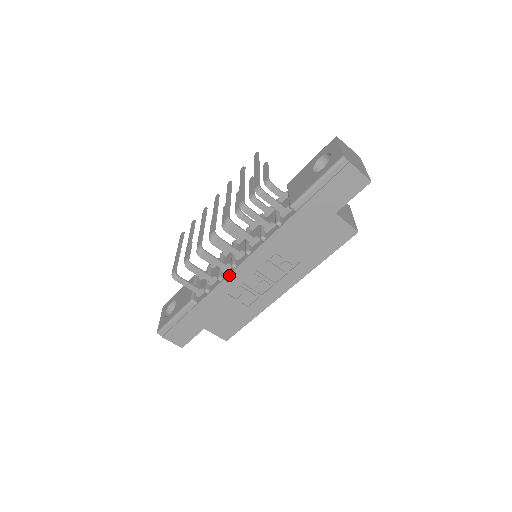
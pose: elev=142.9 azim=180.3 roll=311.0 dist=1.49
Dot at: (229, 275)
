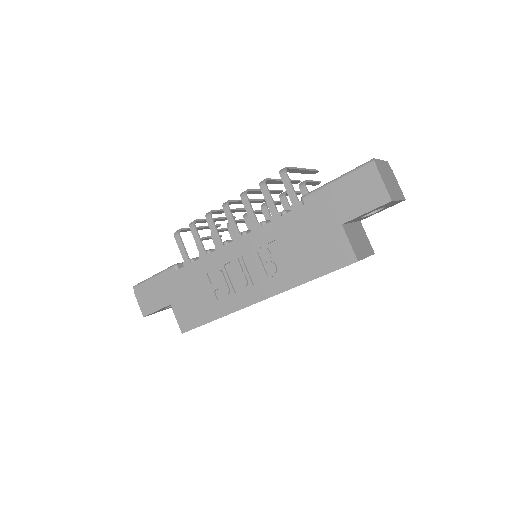
Dot at: (217, 250)
